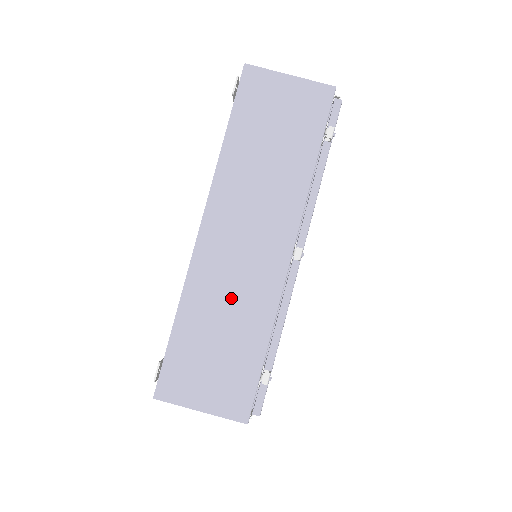
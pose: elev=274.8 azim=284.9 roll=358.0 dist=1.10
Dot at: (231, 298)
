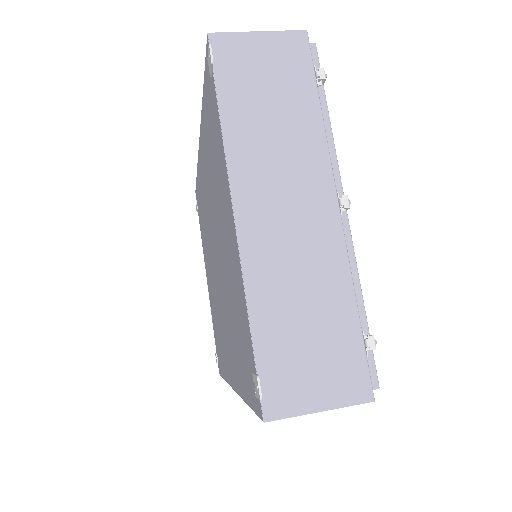
Dot at: (299, 275)
